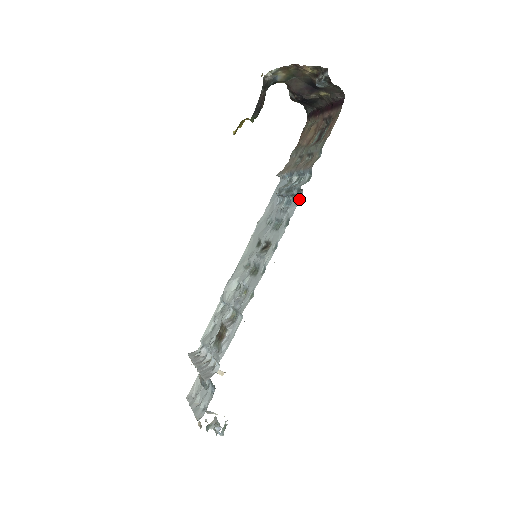
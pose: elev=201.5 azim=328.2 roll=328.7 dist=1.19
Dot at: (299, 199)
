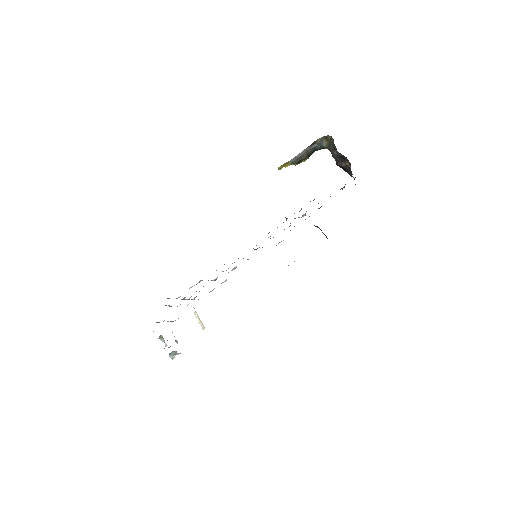
Dot at: occluded
